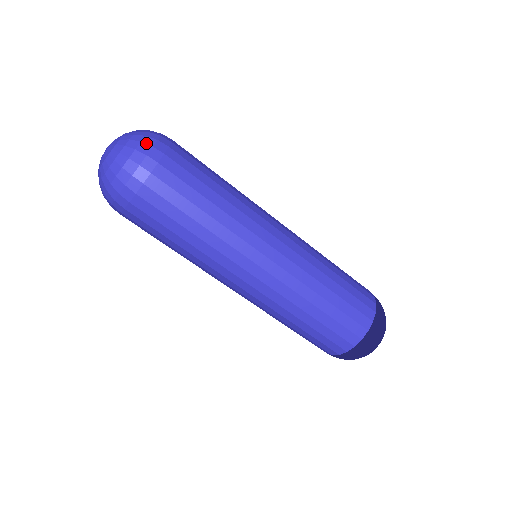
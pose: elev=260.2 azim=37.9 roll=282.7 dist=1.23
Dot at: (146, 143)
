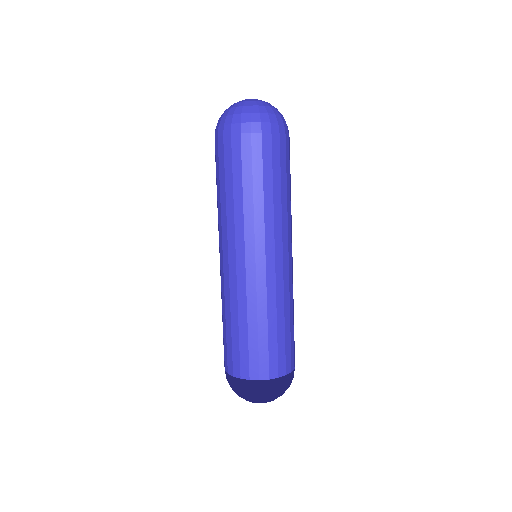
Dot at: (277, 118)
